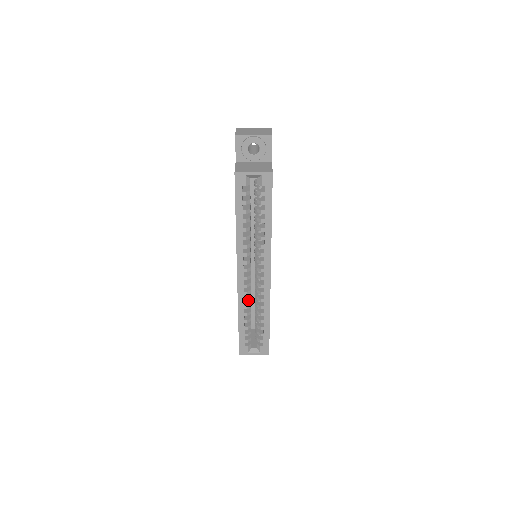
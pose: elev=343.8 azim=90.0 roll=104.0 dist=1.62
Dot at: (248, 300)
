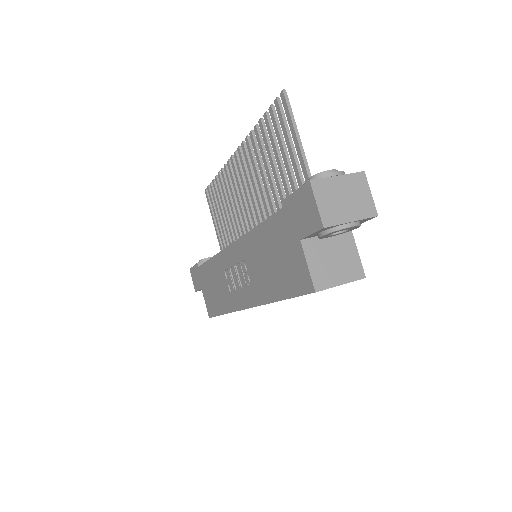
Dot at: occluded
